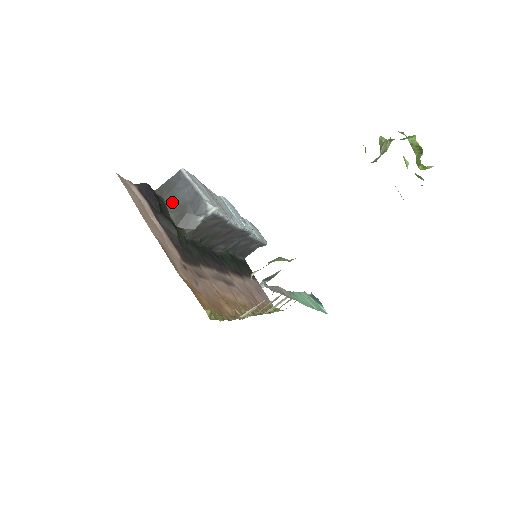
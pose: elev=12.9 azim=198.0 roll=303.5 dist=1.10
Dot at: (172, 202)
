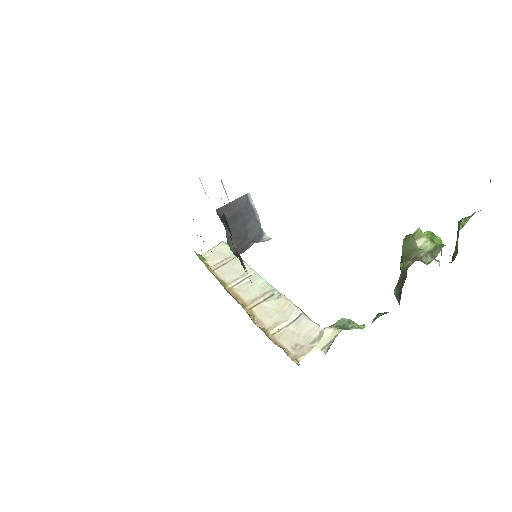
Dot at: (231, 226)
